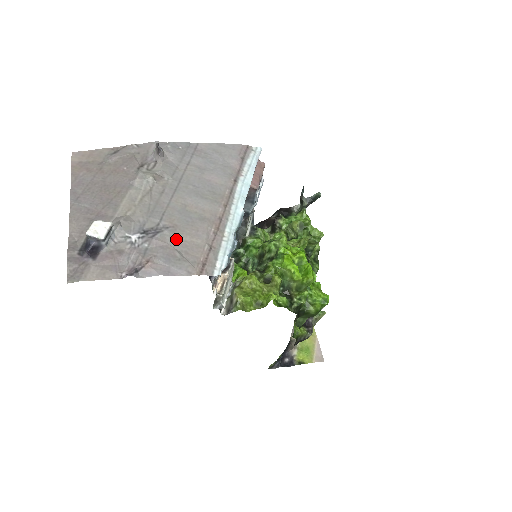
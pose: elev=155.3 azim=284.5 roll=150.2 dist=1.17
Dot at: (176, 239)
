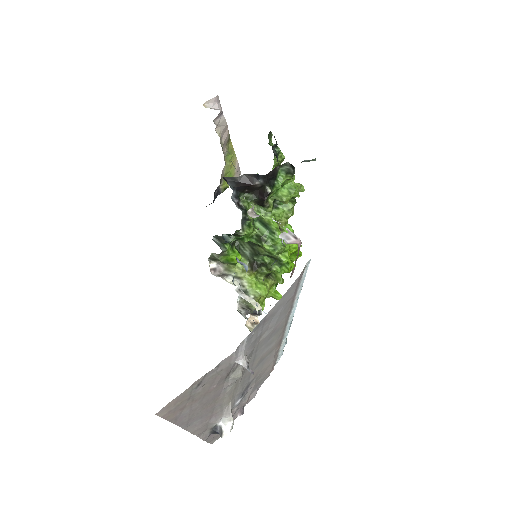
Dot at: (259, 377)
